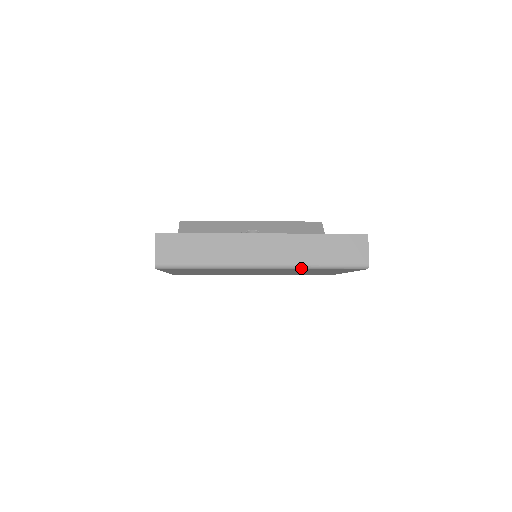
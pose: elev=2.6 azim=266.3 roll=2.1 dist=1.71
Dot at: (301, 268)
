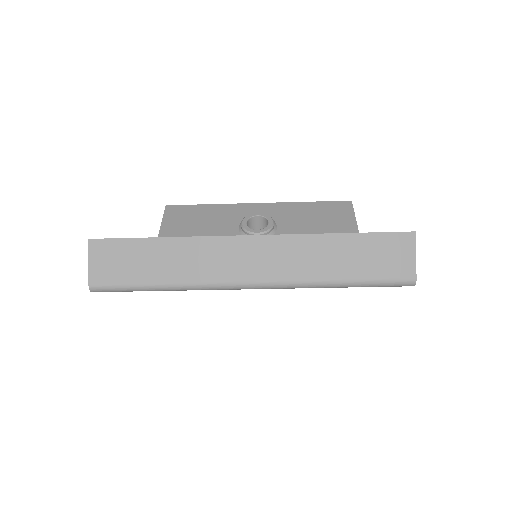
Dot at: (309, 287)
